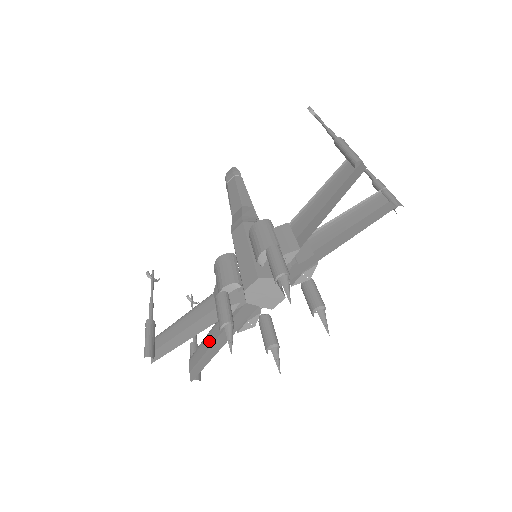
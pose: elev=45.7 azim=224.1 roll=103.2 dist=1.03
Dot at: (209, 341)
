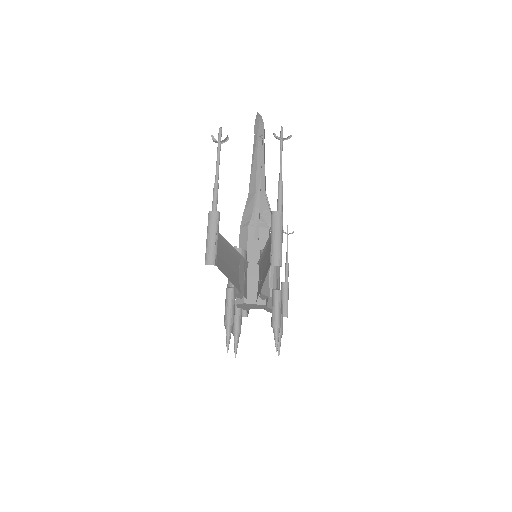
Dot at: occluded
